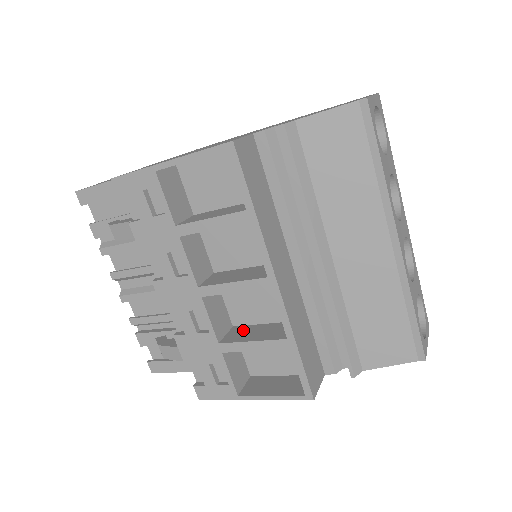
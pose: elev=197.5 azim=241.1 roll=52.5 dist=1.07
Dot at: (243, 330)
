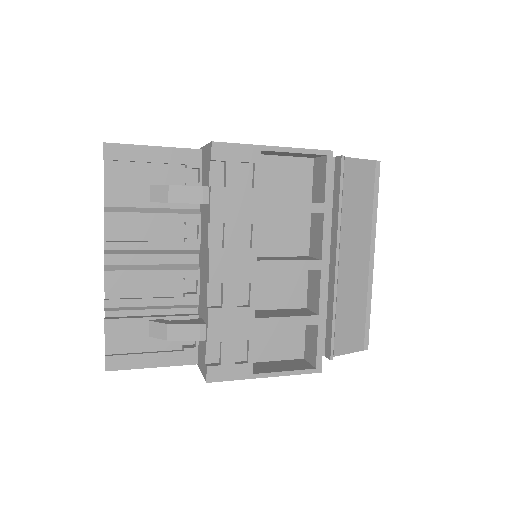
Dot at: (264, 312)
